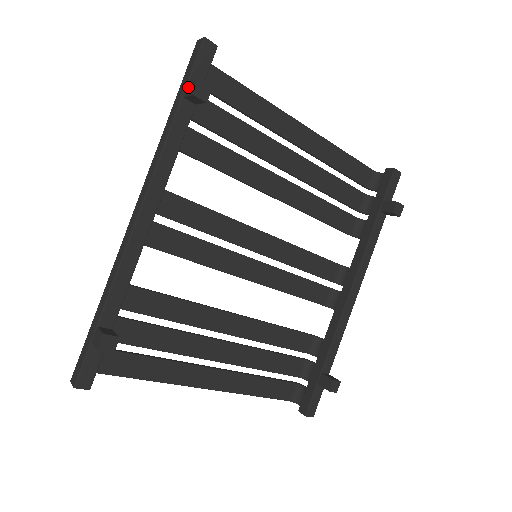
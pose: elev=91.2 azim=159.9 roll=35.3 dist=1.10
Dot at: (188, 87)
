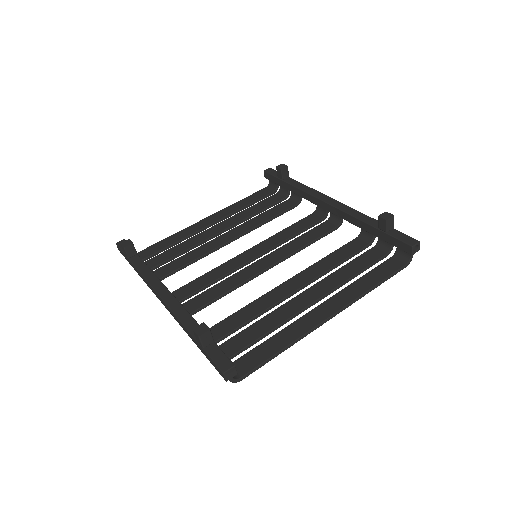
Dot at: (125, 253)
